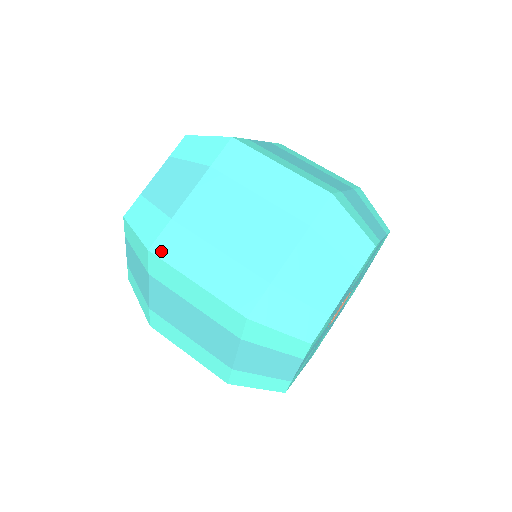
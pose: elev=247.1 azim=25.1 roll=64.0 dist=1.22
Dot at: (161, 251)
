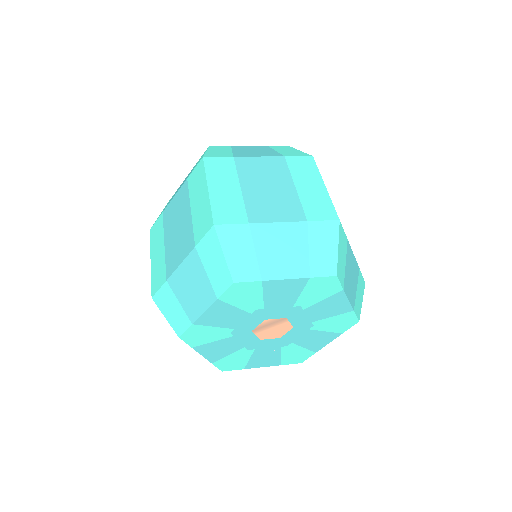
Dot at: (209, 163)
